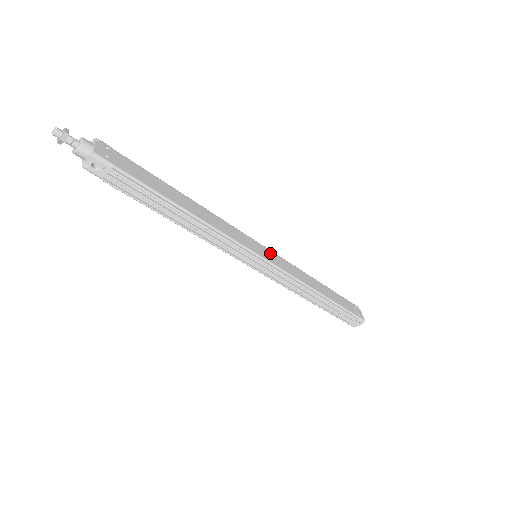
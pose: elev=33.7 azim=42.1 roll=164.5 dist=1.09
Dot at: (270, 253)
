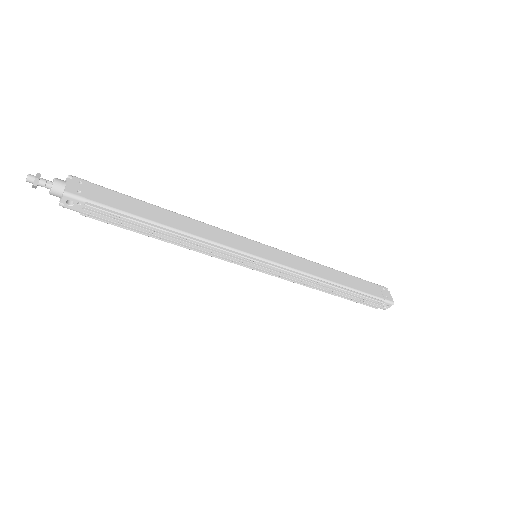
Dot at: (272, 251)
